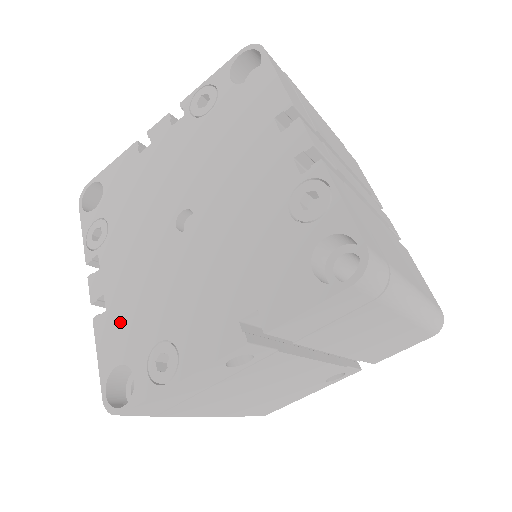
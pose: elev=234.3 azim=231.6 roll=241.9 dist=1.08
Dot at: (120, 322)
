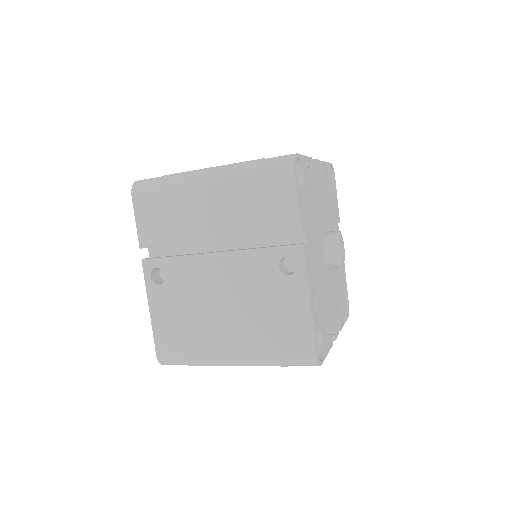
Dot at: occluded
